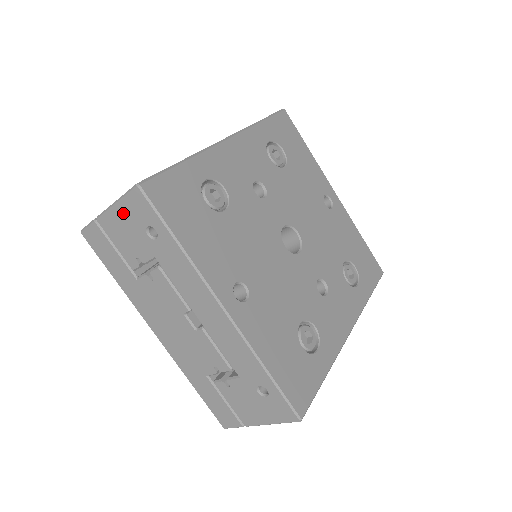
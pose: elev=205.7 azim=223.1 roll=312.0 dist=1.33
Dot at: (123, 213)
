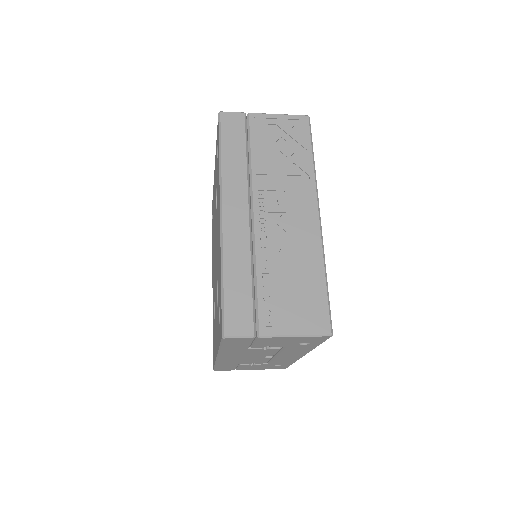
Dot at: (295, 339)
